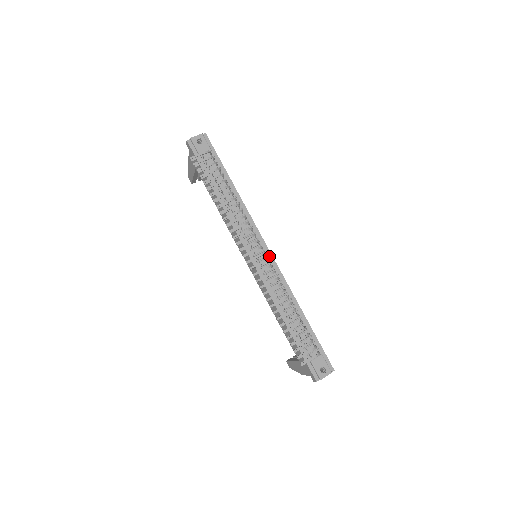
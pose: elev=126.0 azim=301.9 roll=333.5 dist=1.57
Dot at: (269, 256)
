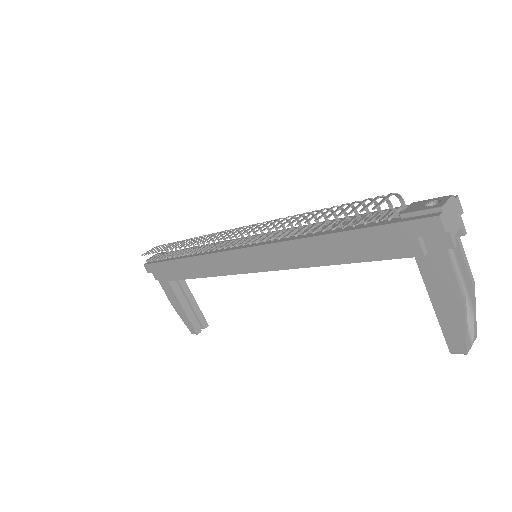
Dot at: occluded
